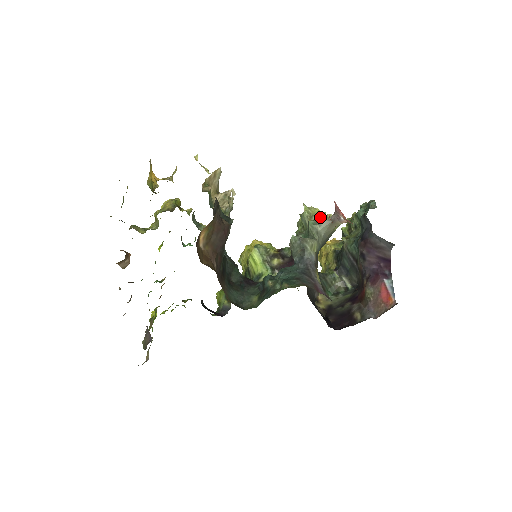
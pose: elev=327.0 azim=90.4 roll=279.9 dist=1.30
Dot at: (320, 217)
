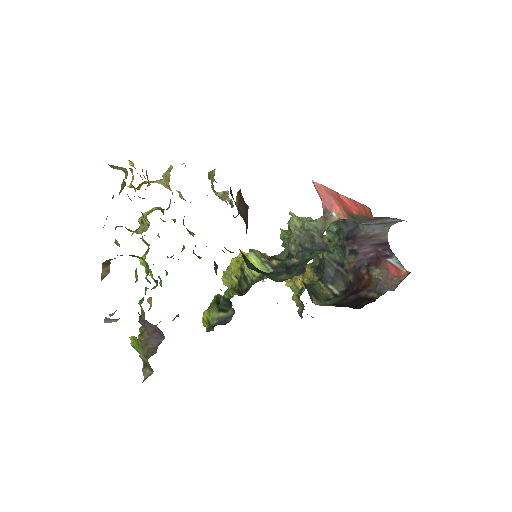
Dot at: occluded
